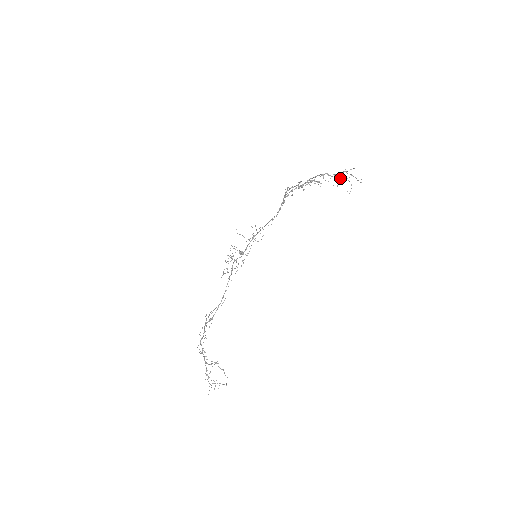
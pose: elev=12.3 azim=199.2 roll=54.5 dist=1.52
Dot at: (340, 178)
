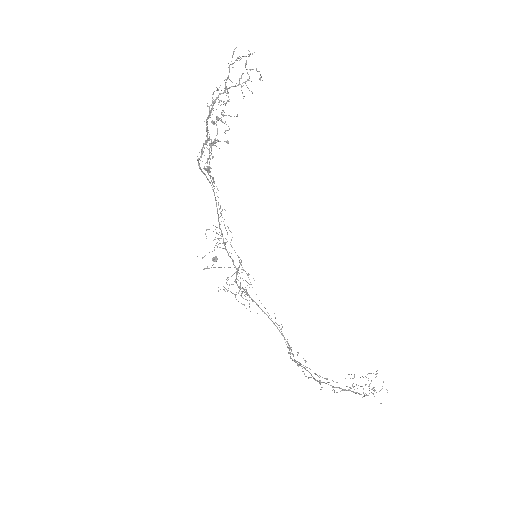
Dot at: occluded
